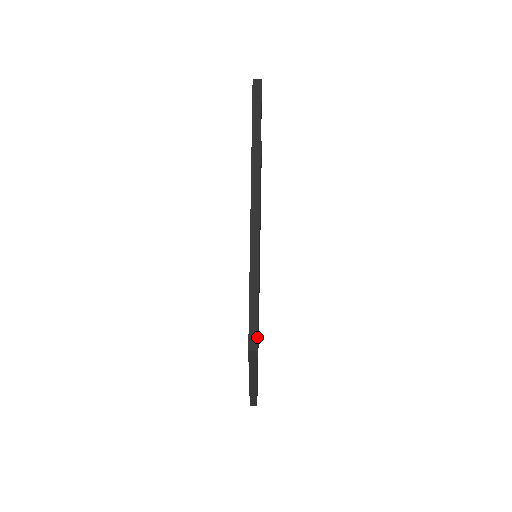
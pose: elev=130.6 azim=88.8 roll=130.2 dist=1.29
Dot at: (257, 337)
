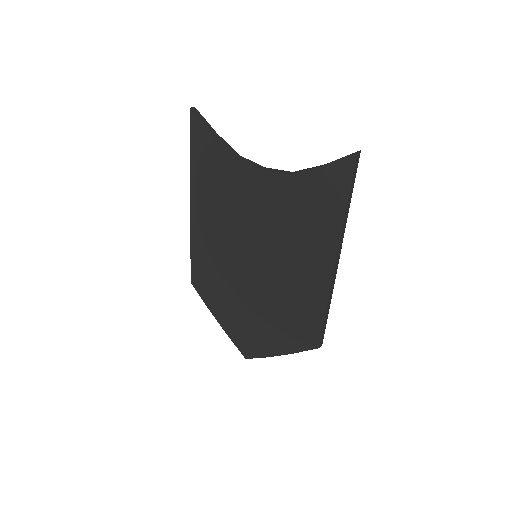
Dot at: occluded
